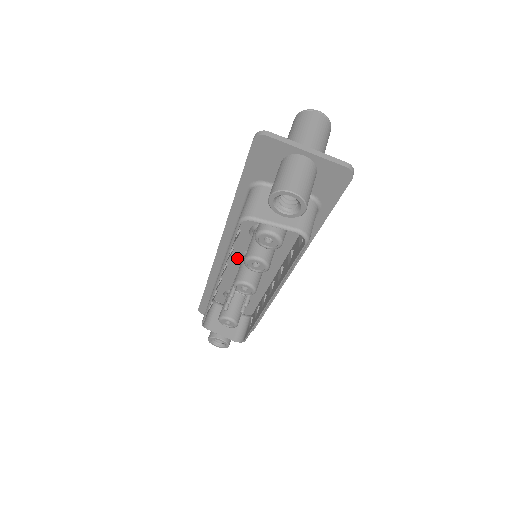
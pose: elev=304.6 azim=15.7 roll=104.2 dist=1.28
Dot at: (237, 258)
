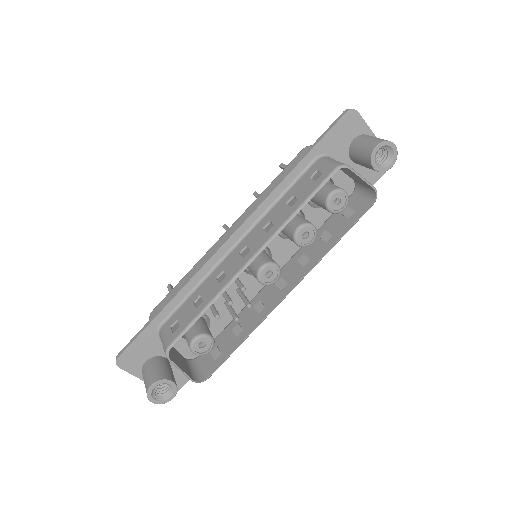
Dot at: occluded
